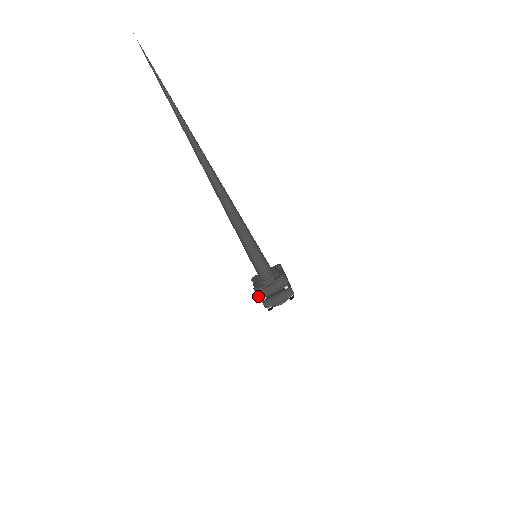
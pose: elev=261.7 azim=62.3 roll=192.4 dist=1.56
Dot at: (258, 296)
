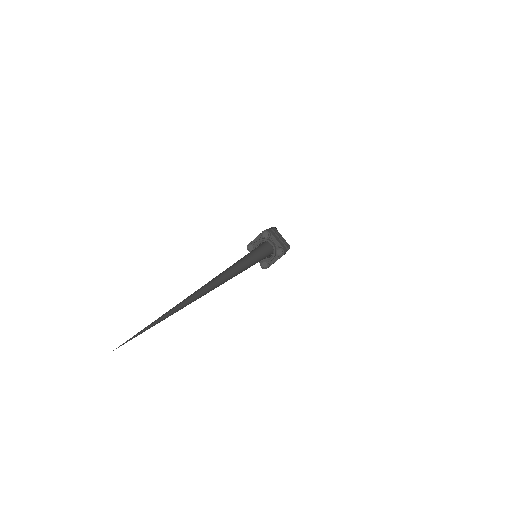
Dot at: occluded
